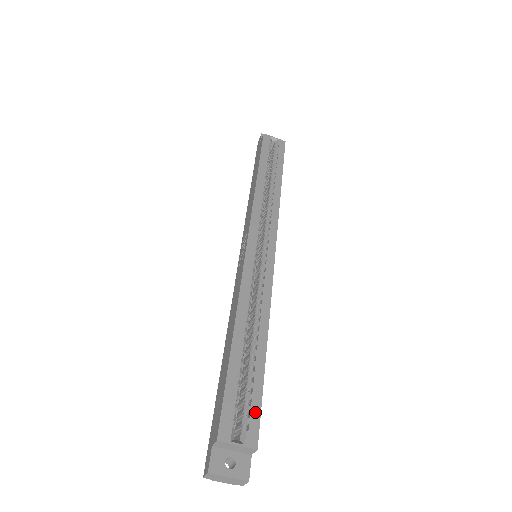
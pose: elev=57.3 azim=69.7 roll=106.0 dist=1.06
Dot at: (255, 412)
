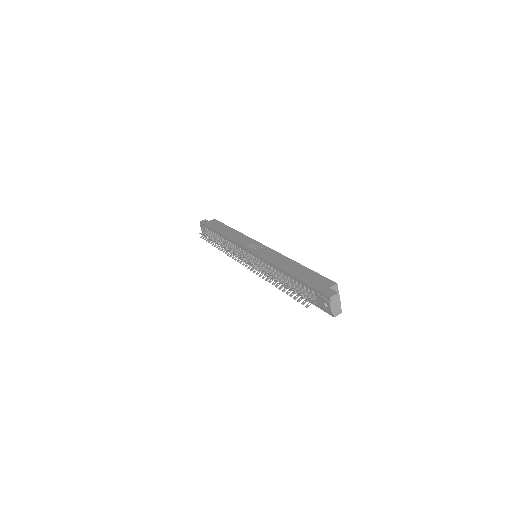
Dot at: occluded
